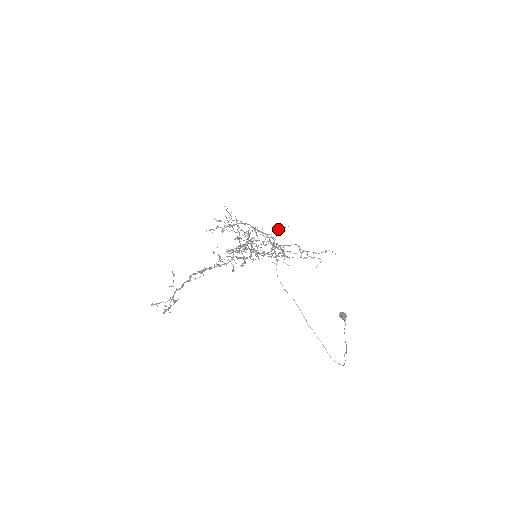
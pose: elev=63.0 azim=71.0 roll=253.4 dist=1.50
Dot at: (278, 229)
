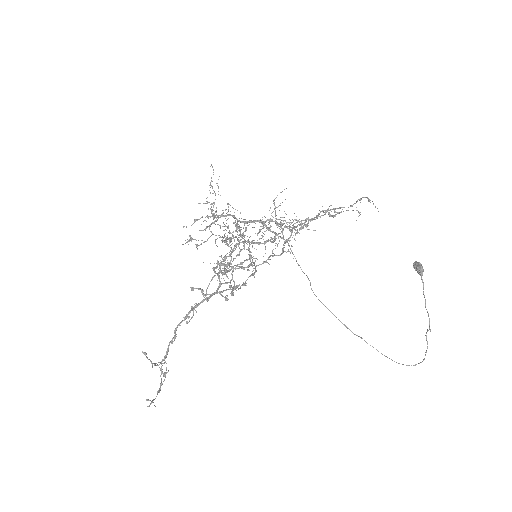
Dot at: occluded
